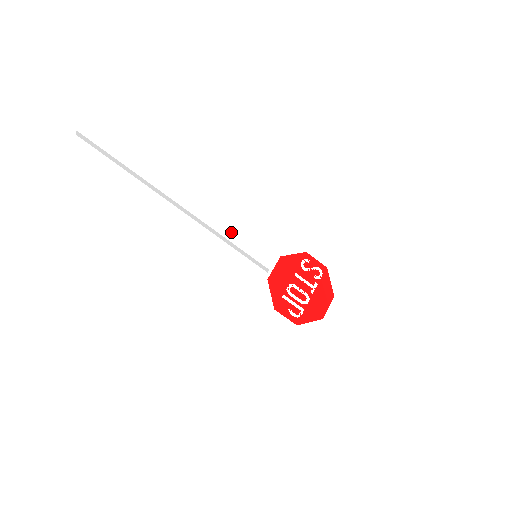
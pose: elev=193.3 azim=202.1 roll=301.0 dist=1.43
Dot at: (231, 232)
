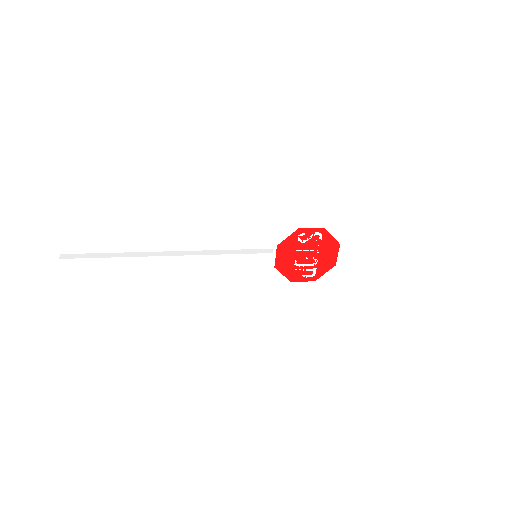
Dot at: (225, 254)
